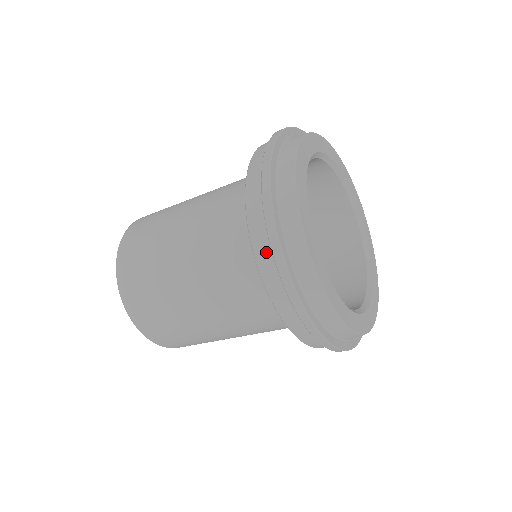
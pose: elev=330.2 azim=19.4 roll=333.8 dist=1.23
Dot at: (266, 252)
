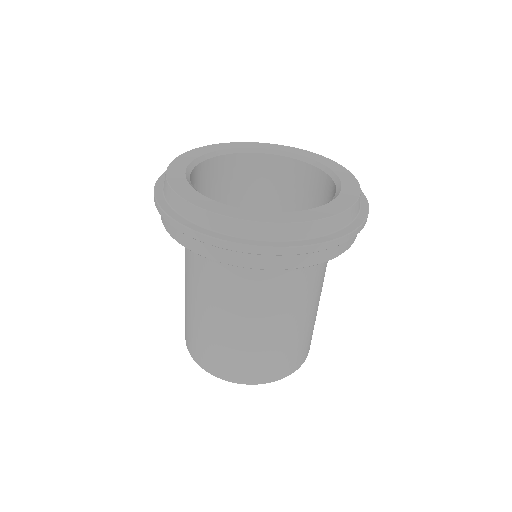
Dot at: occluded
